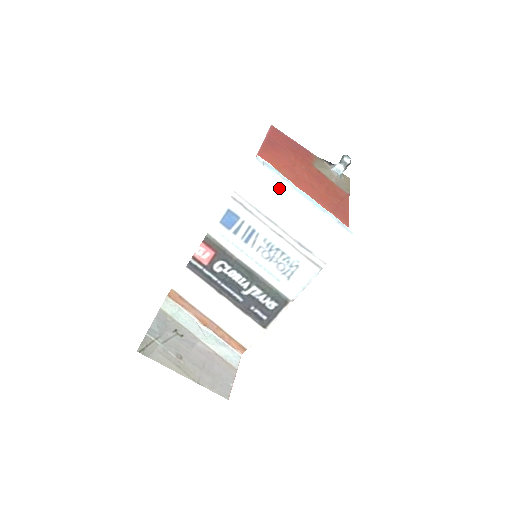
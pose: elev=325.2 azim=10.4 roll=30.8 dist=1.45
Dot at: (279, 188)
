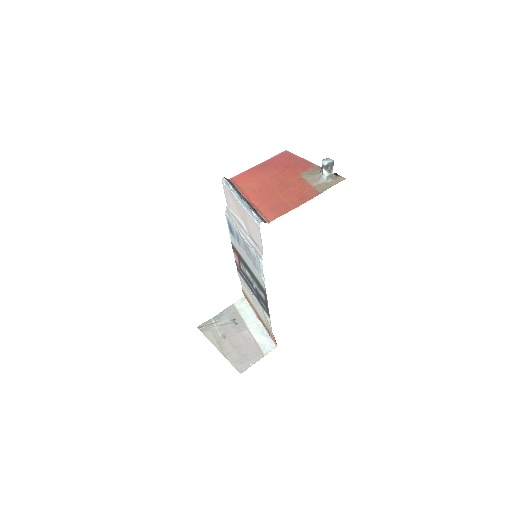
Dot at: (233, 197)
